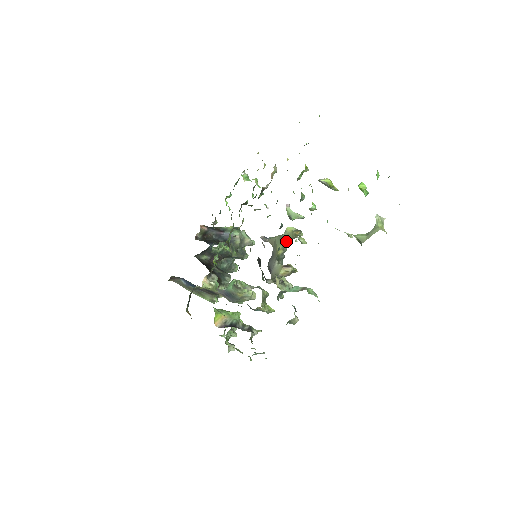
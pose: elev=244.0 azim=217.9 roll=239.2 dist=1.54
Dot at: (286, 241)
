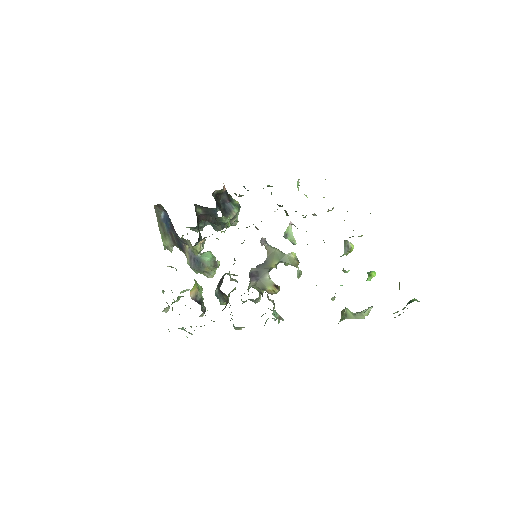
Dot at: (284, 262)
